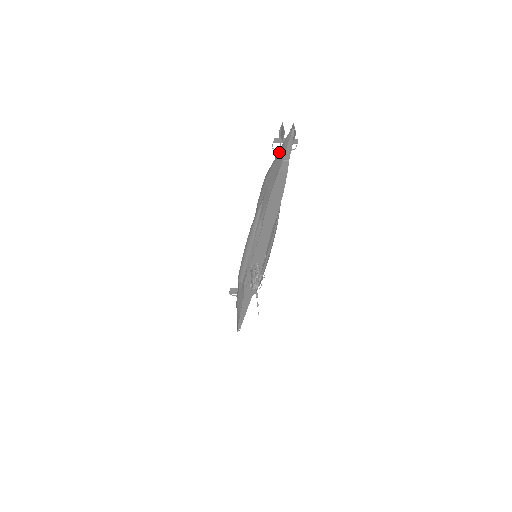
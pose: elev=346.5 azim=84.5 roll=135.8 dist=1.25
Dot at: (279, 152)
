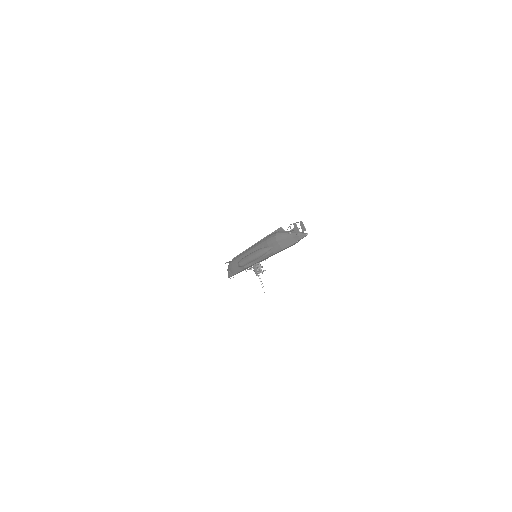
Dot at: (293, 236)
